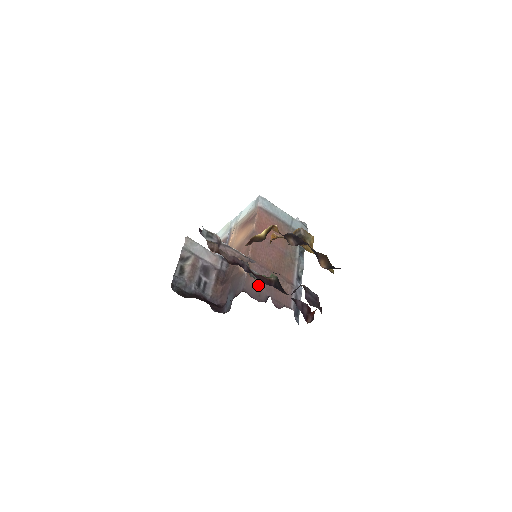
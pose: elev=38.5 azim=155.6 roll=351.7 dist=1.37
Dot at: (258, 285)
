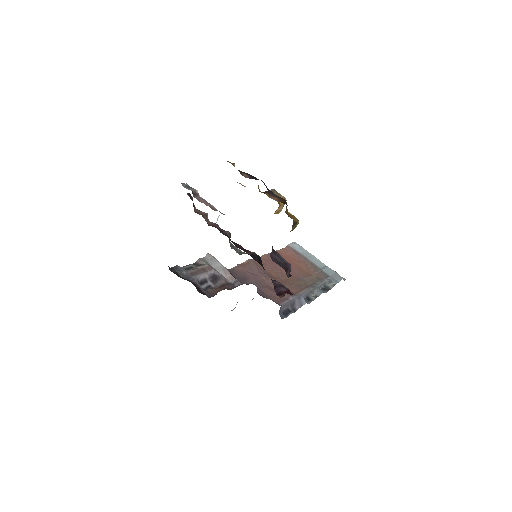
Dot at: (248, 276)
